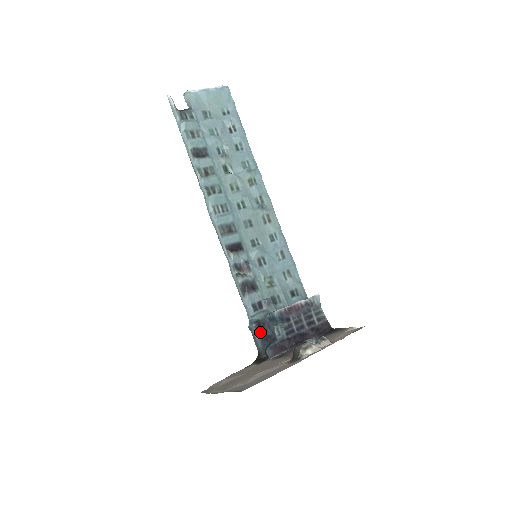
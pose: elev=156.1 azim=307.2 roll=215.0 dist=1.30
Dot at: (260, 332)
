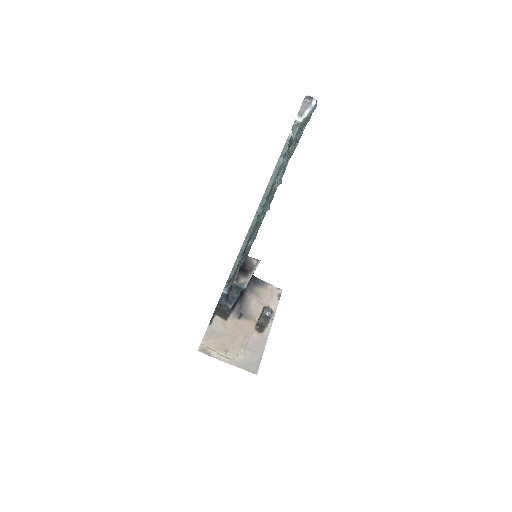
Dot at: (227, 294)
